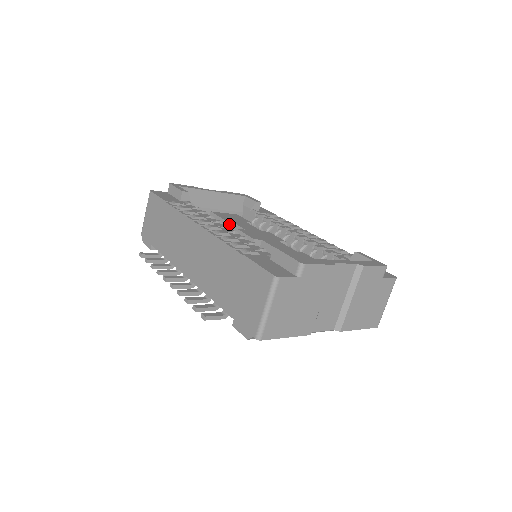
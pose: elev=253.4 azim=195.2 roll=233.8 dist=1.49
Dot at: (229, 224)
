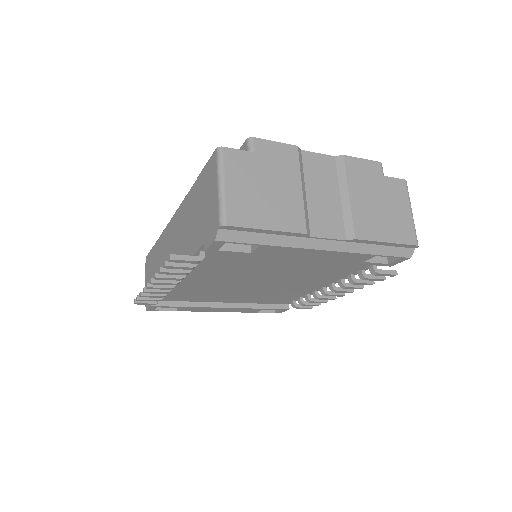
Dot at: occluded
